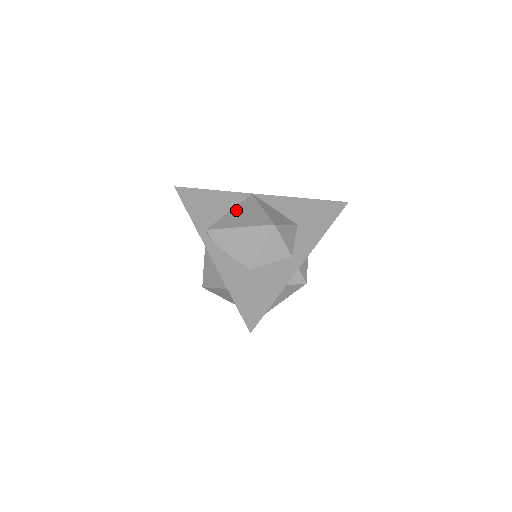
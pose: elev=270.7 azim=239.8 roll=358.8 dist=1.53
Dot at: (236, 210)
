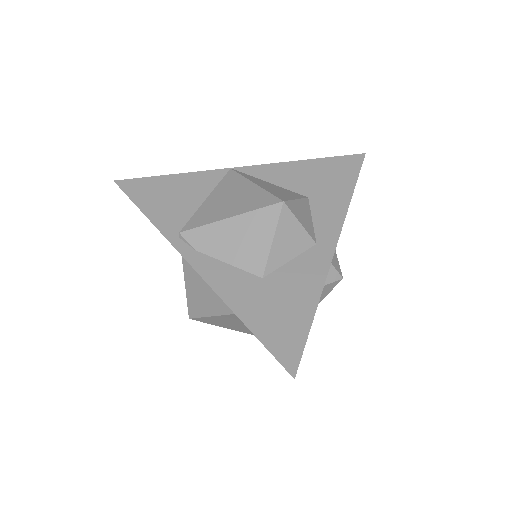
Dot at: (215, 195)
